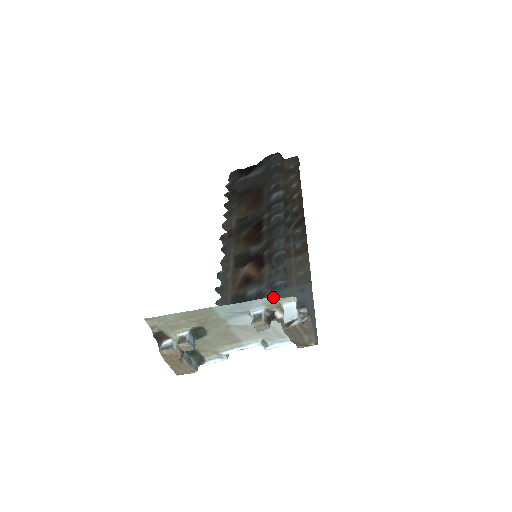
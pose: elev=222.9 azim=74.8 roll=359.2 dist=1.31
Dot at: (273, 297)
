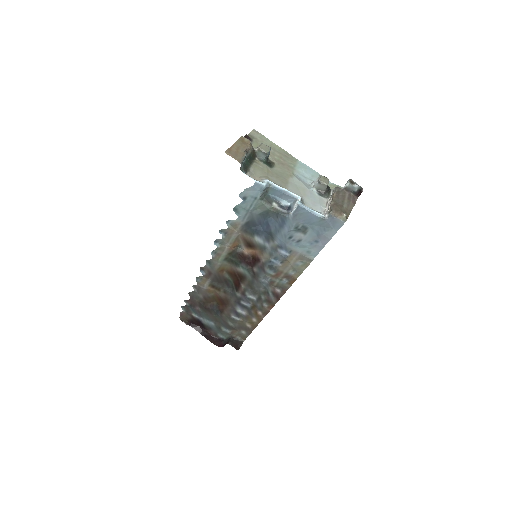
Dot at: (283, 241)
